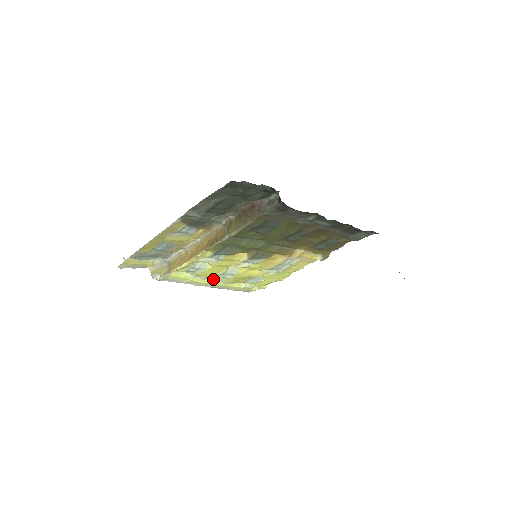
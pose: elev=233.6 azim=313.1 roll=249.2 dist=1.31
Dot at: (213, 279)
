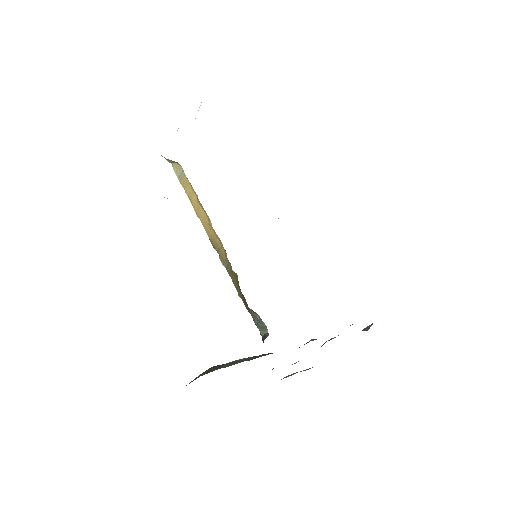
Dot at: occluded
